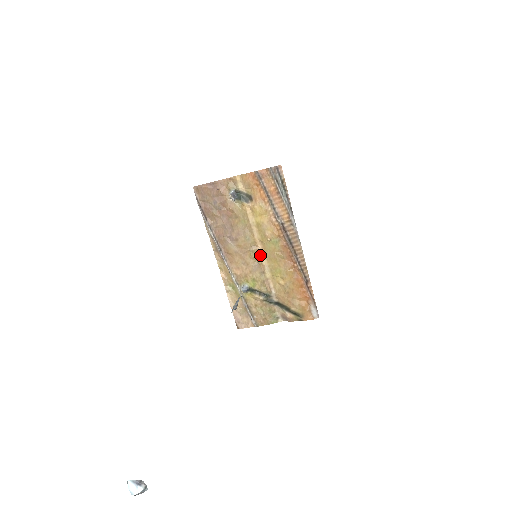
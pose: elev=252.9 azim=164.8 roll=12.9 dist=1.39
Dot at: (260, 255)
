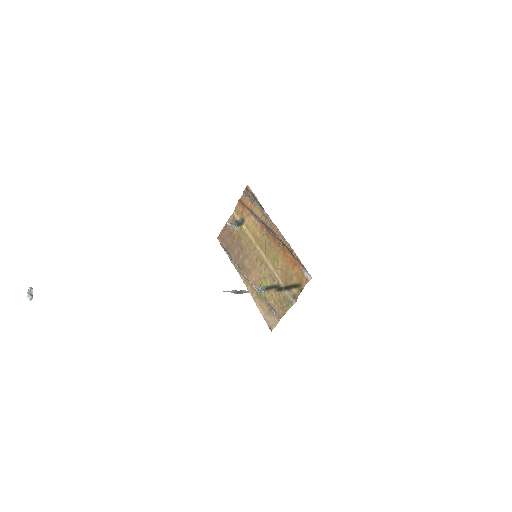
Dot at: (262, 256)
